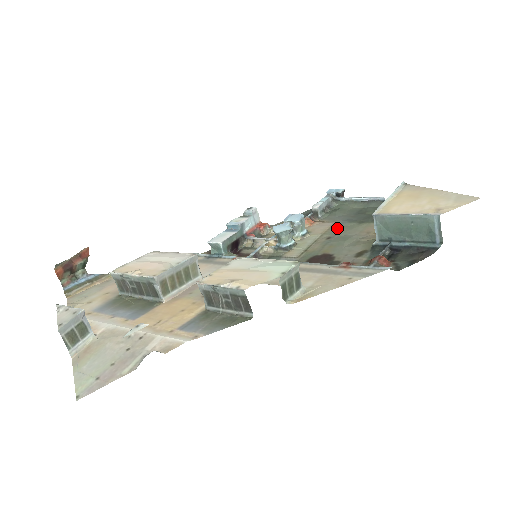
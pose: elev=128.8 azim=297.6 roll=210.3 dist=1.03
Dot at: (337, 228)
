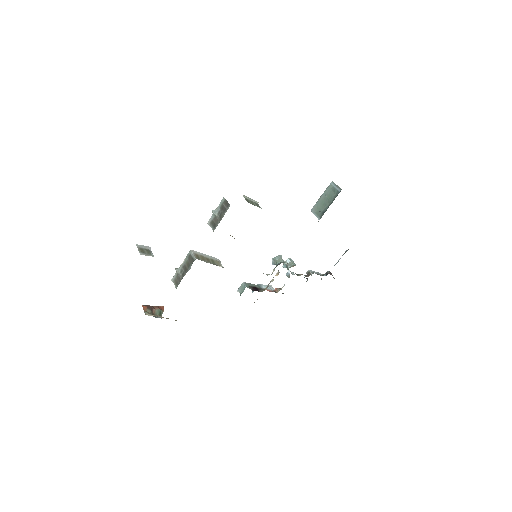
Dot at: occluded
